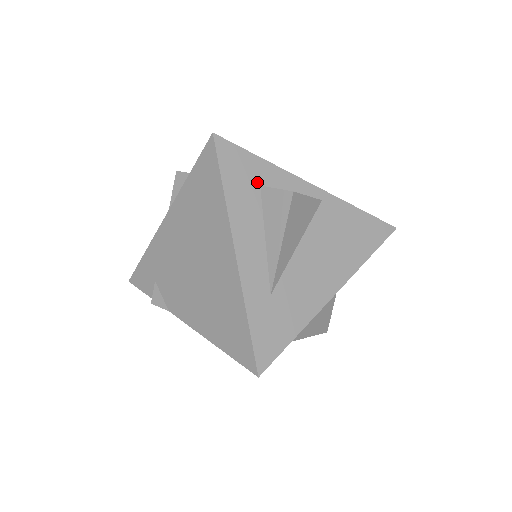
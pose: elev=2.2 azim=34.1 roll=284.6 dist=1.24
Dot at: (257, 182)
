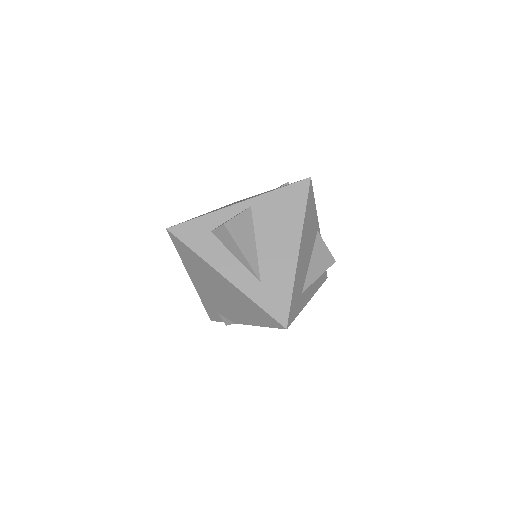
Dot at: (208, 231)
